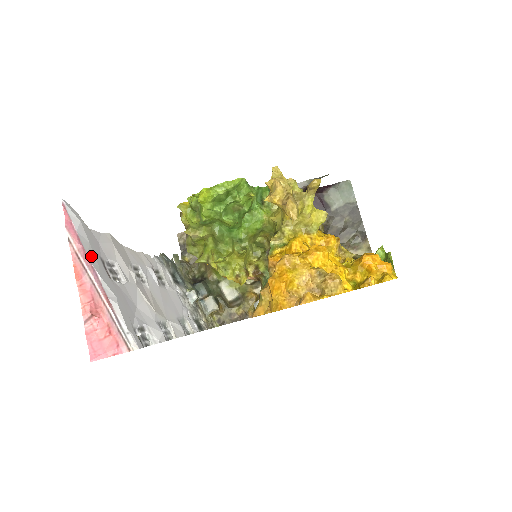
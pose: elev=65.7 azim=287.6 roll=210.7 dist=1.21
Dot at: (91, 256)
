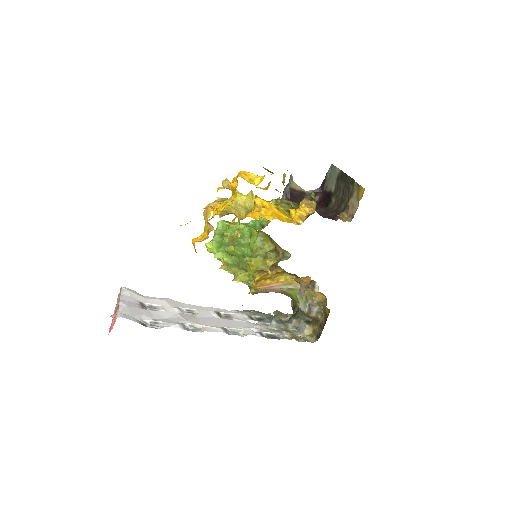
Dot at: (124, 298)
